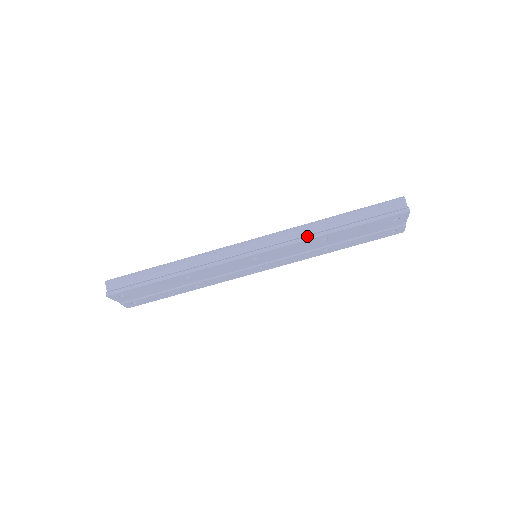
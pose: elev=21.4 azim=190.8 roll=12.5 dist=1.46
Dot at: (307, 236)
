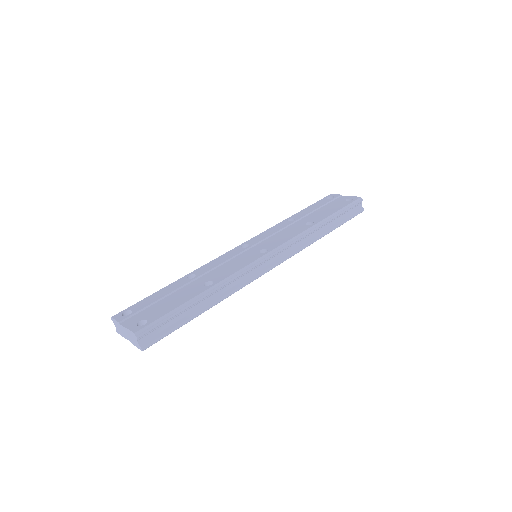
Dot at: (309, 243)
